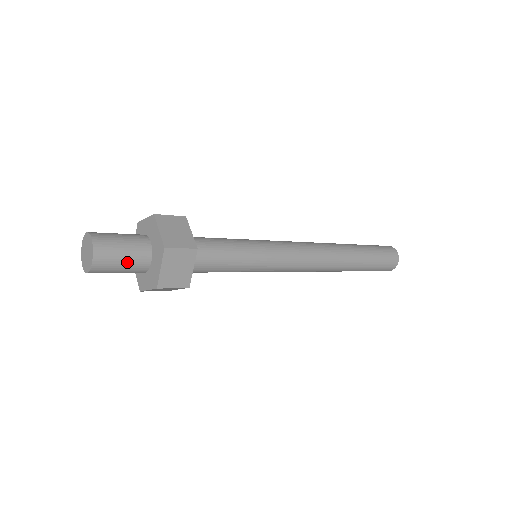
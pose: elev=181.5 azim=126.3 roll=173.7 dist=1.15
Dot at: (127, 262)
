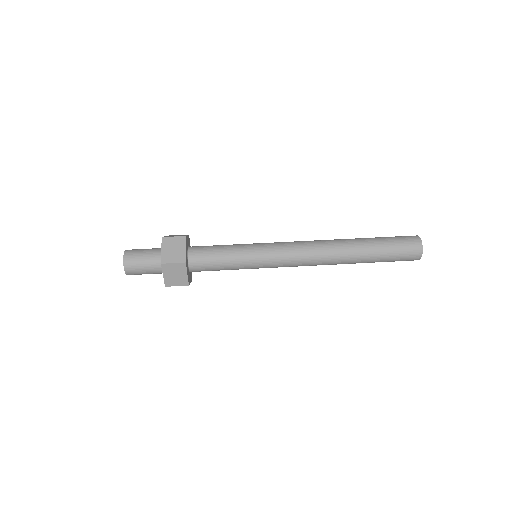
Dot at: occluded
